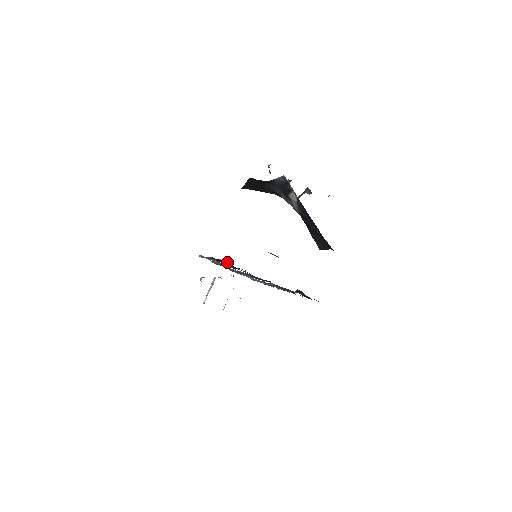
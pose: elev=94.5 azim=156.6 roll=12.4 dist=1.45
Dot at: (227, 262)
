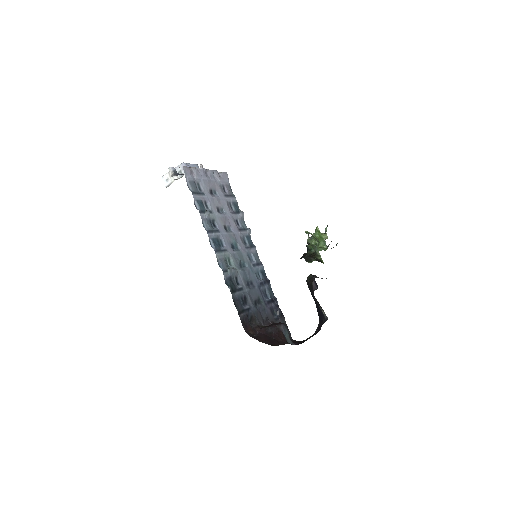
Dot at: (235, 271)
